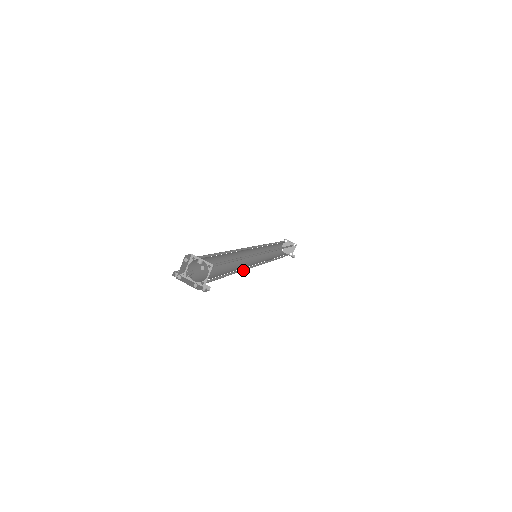
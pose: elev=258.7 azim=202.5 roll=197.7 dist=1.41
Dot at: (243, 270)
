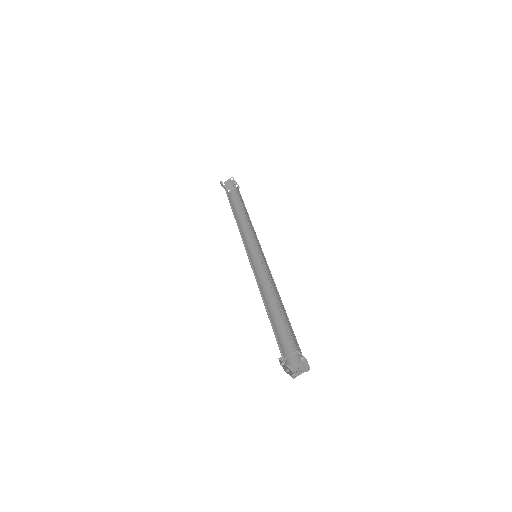
Dot at: (264, 294)
